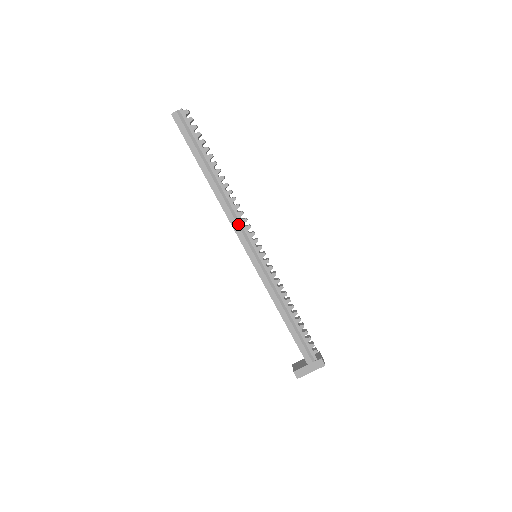
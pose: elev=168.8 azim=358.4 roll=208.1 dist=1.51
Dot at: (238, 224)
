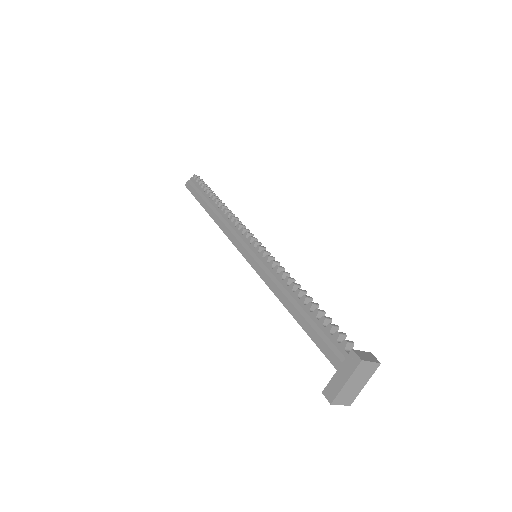
Dot at: (232, 233)
